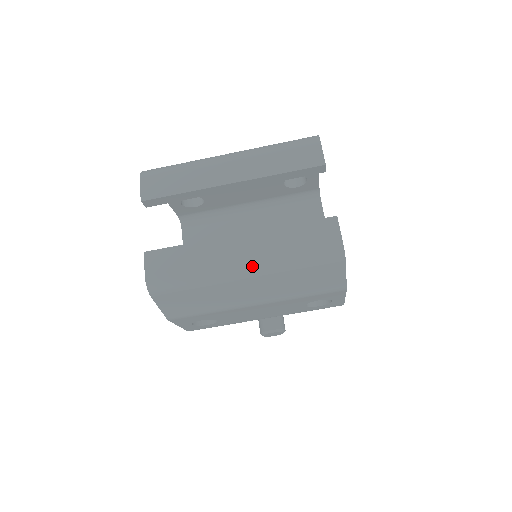
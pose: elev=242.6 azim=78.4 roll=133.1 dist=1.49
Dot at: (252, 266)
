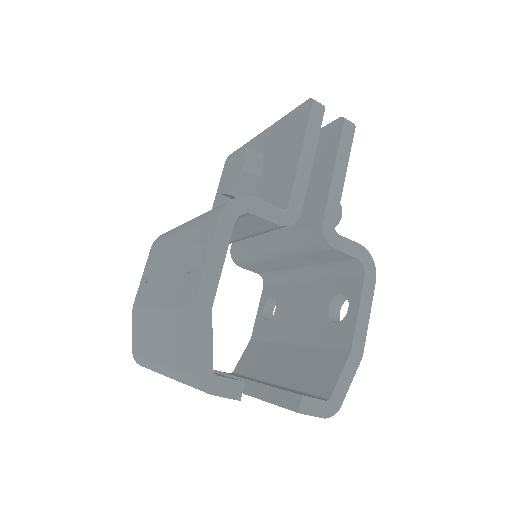
Dot at: occluded
